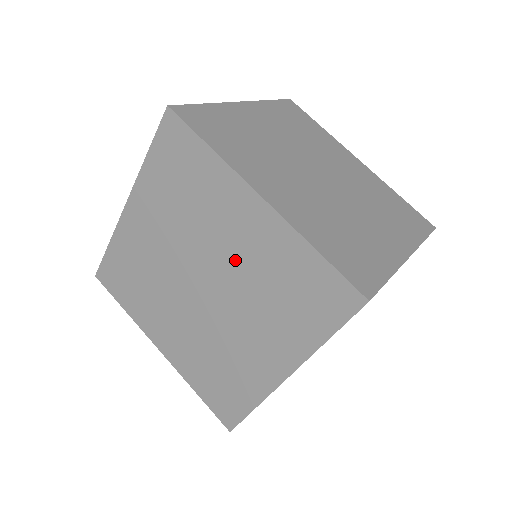
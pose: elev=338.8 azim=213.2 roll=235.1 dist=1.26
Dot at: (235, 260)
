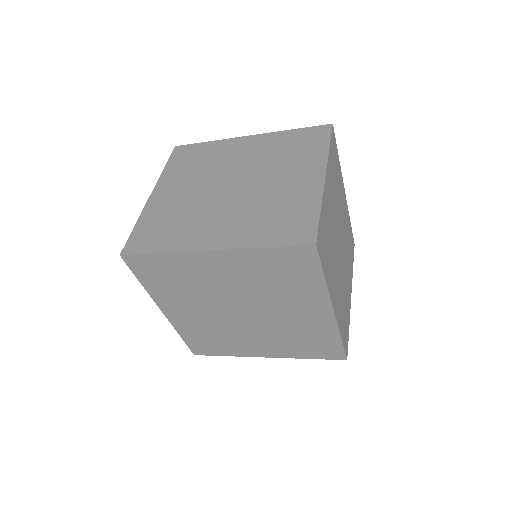
Dot at: (283, 317)
